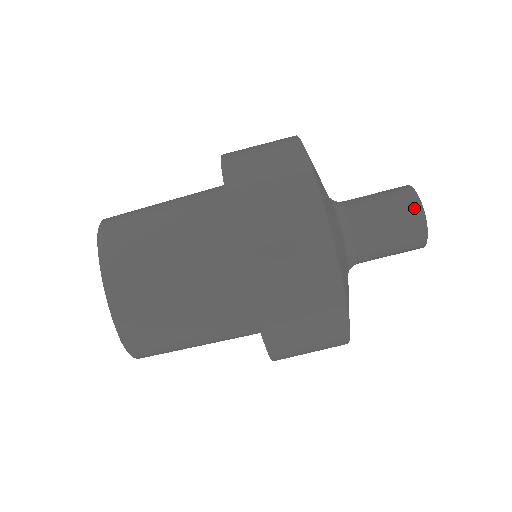
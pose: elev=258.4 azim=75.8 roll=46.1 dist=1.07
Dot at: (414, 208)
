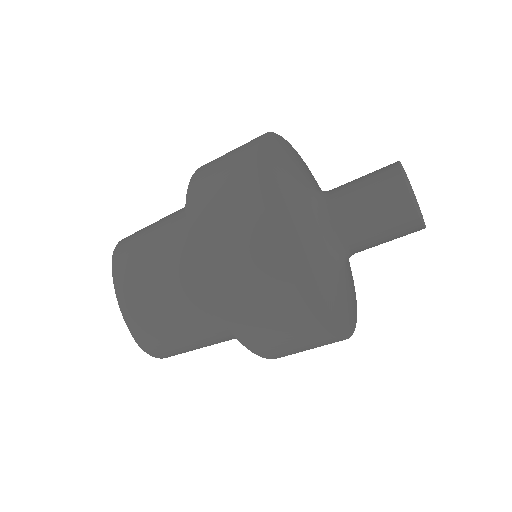
Dot at: (396, 187)
